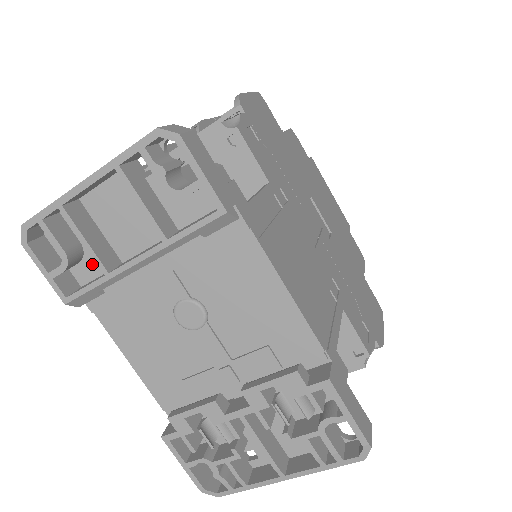
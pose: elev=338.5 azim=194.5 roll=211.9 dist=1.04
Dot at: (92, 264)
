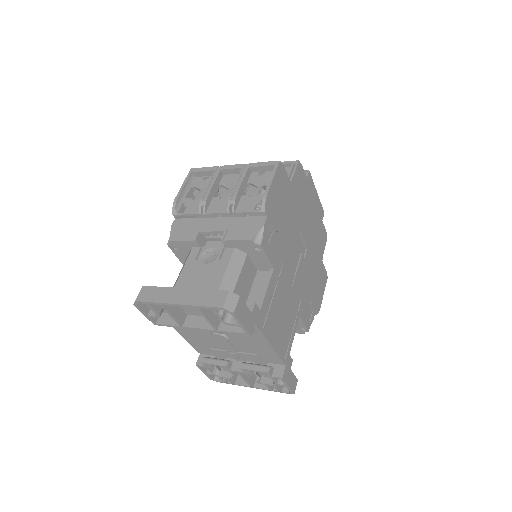
Dot at: occluded
